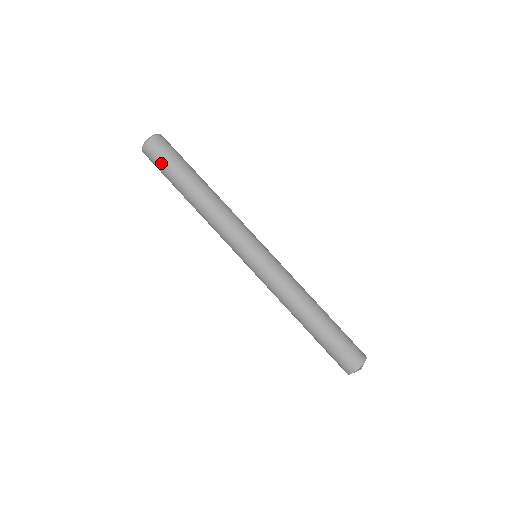
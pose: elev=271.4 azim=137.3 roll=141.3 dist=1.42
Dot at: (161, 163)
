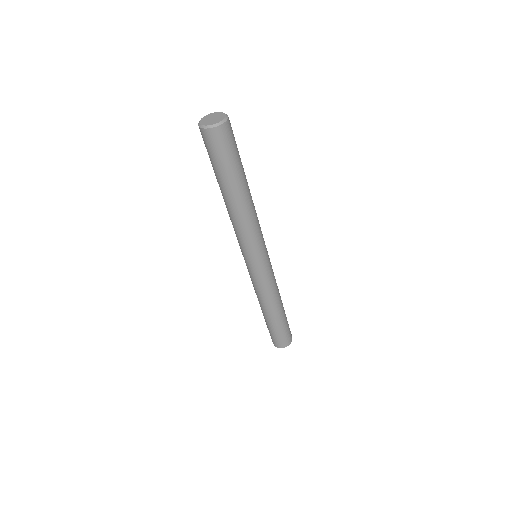
Dot at: (217, 155)
